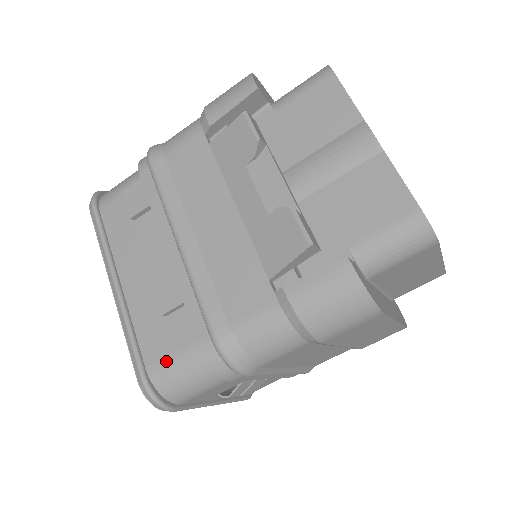
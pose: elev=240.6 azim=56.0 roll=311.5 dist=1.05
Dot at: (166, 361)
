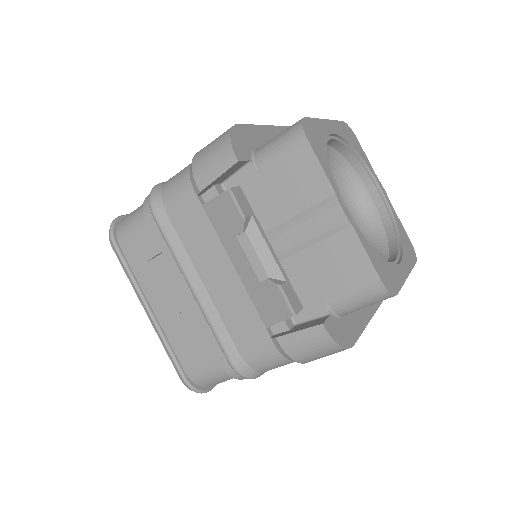
Dot at: (199, 369)
